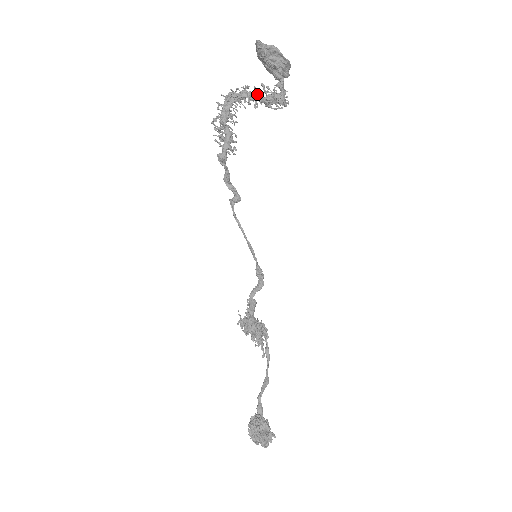
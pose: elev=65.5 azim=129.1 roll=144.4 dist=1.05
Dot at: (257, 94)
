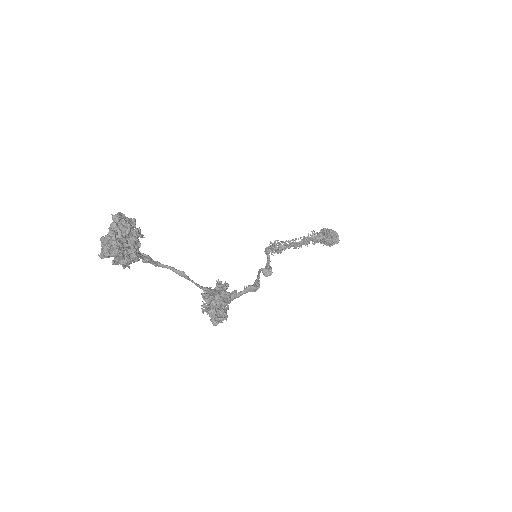
Dot at: (308, 238)
